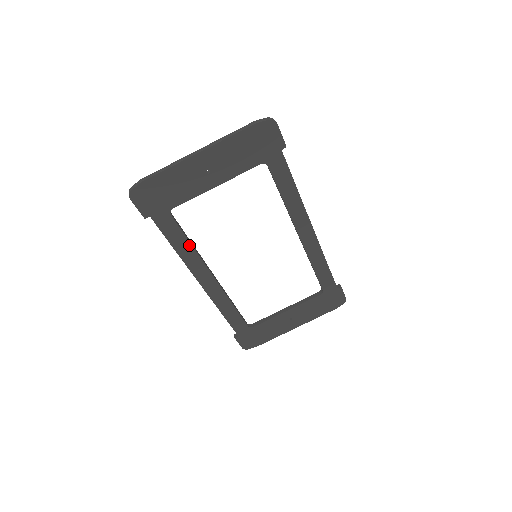
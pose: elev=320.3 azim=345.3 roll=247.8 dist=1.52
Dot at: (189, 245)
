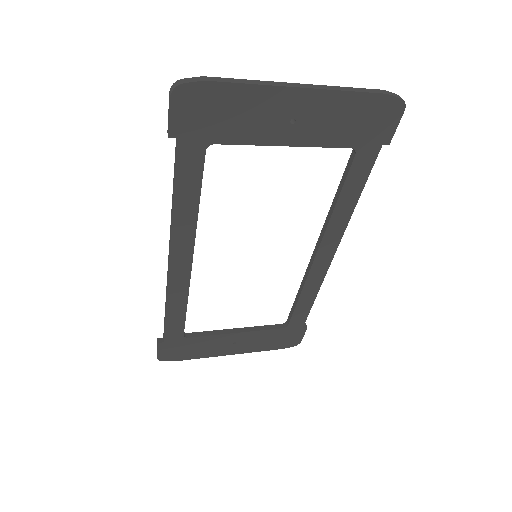
Dot at: (196, 204)
